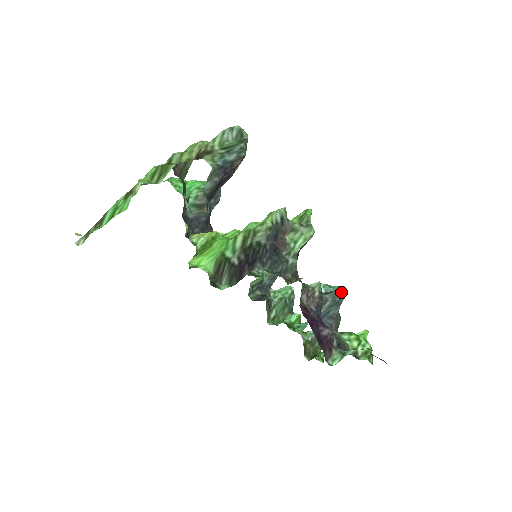
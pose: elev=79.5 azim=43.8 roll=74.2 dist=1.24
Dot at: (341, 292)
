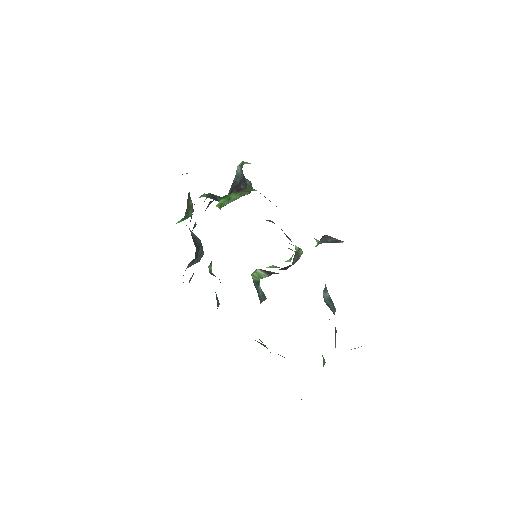
Dot at: occluded
